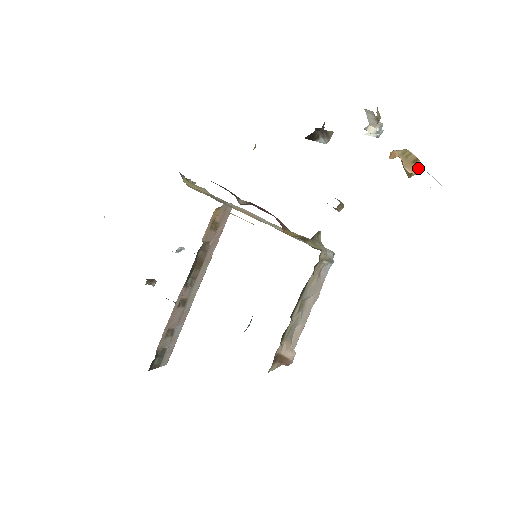
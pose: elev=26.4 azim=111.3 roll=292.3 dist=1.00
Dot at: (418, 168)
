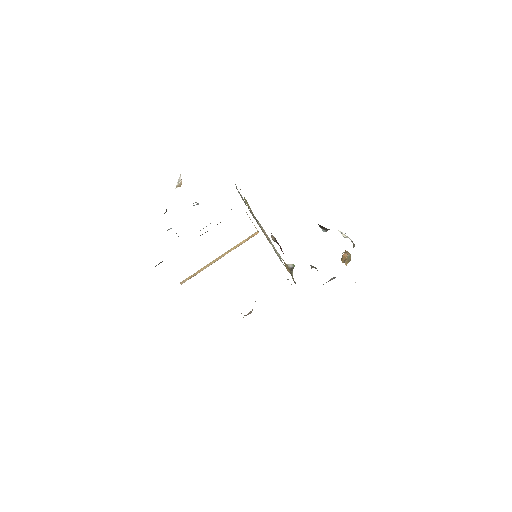
Dot at: occluded
